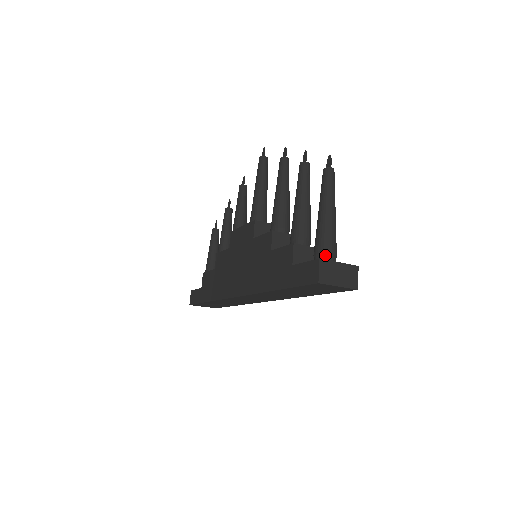
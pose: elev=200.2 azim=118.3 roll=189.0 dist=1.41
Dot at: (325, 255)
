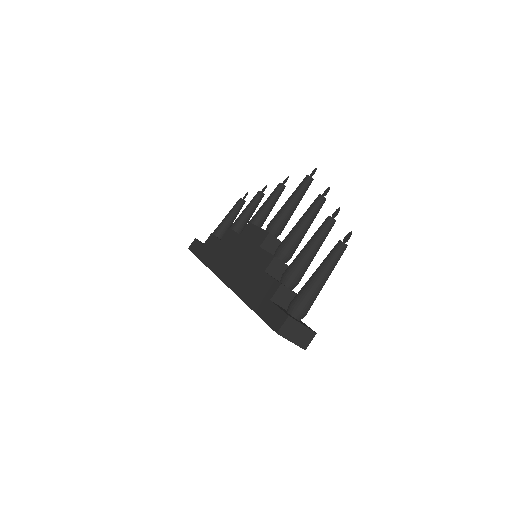
Dot at: (297, 311)
